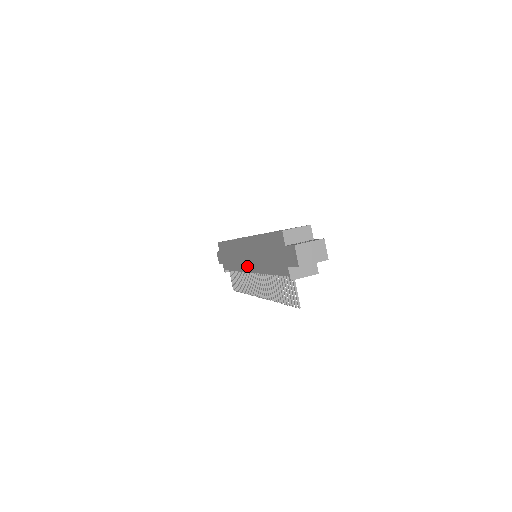
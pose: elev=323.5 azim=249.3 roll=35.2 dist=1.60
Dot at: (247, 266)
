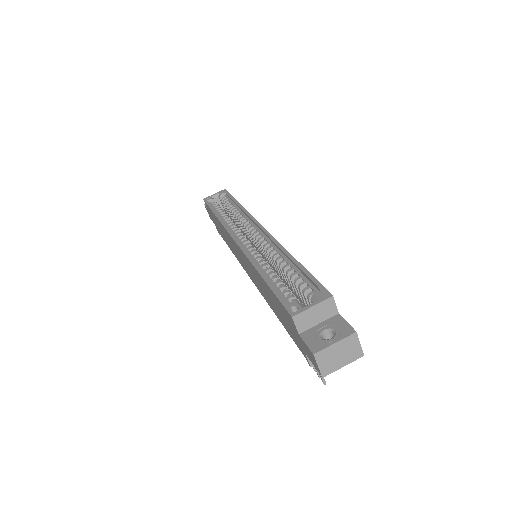
Dot at: (246, 271)
